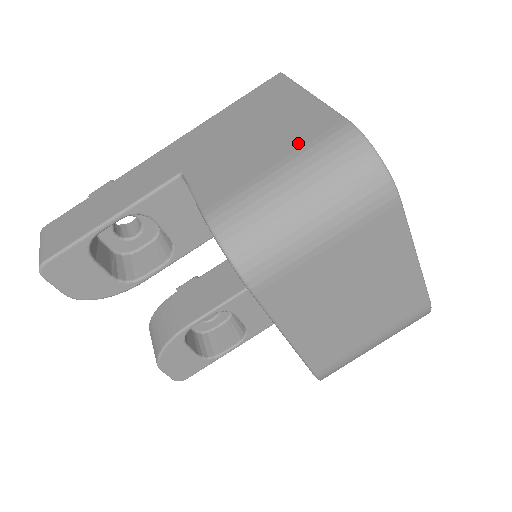
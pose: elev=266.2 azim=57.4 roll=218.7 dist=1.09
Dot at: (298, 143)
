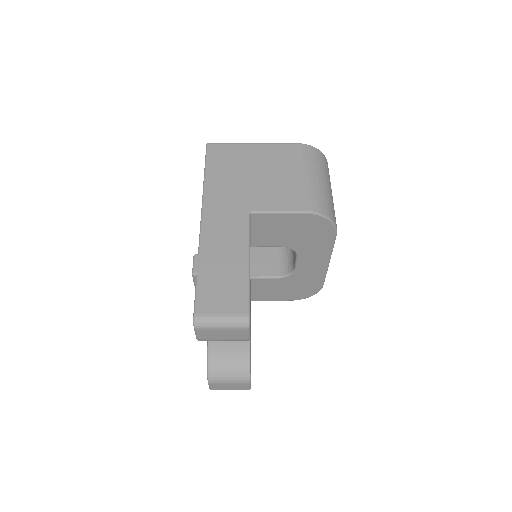
Dot at: (293, 162)
